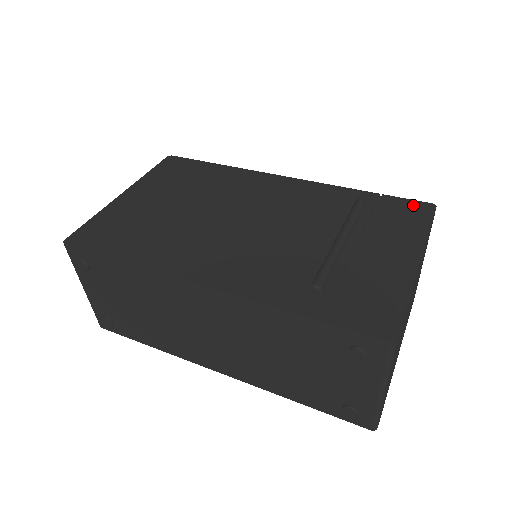
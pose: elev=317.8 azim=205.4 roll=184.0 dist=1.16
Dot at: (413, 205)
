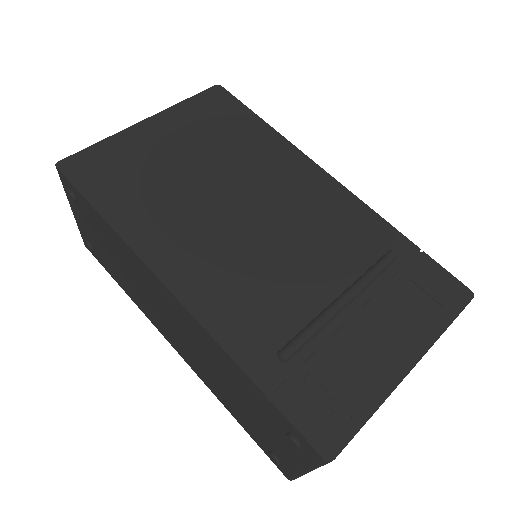
Dot at: (449, 283)
